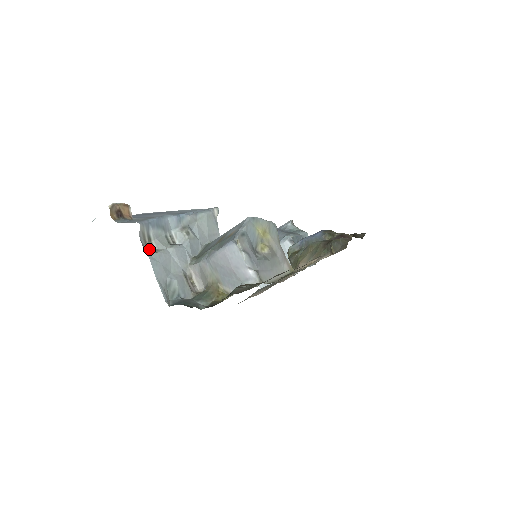
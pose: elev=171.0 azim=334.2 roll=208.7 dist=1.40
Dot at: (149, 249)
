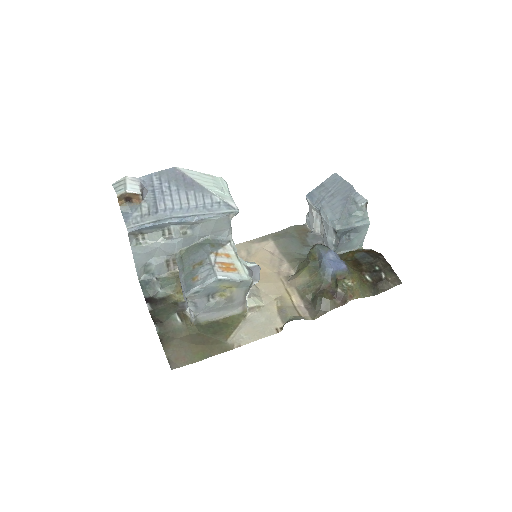
Dot at: (139, 240)
